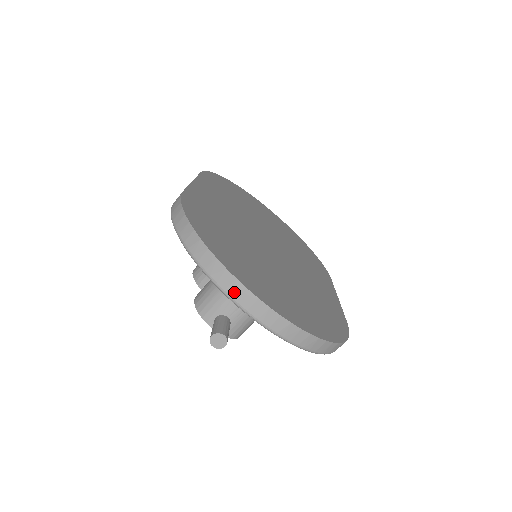
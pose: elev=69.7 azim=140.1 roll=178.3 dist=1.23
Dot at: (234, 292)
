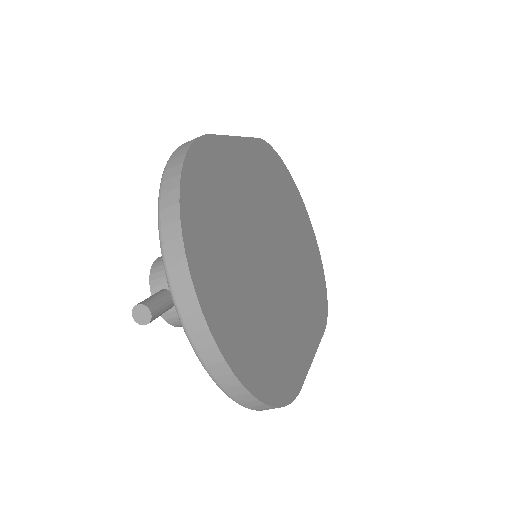
Dot at: (174, 268)
